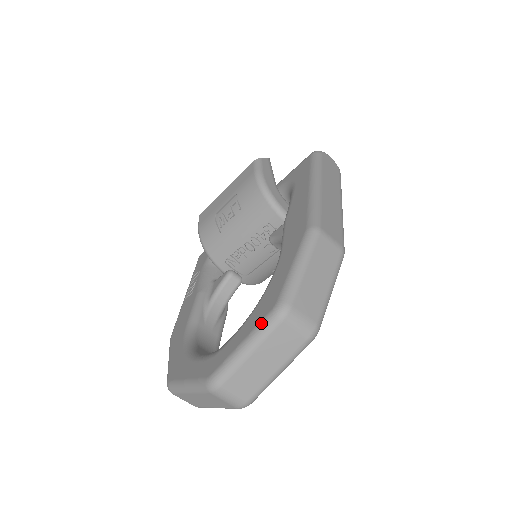
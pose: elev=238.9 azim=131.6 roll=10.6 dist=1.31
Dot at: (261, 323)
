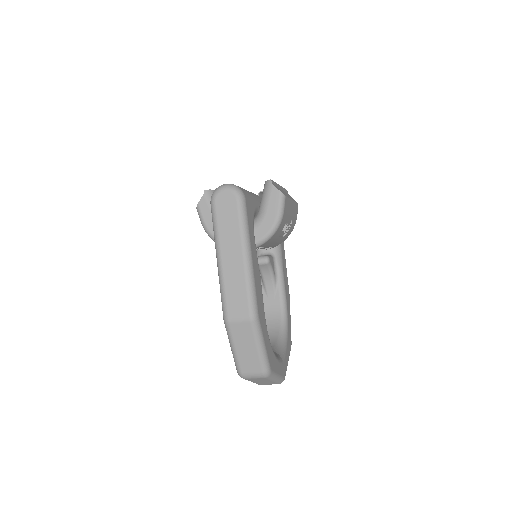
Dot at: occluded
